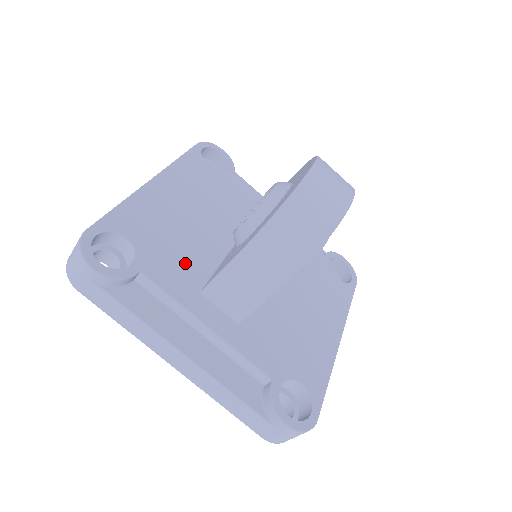
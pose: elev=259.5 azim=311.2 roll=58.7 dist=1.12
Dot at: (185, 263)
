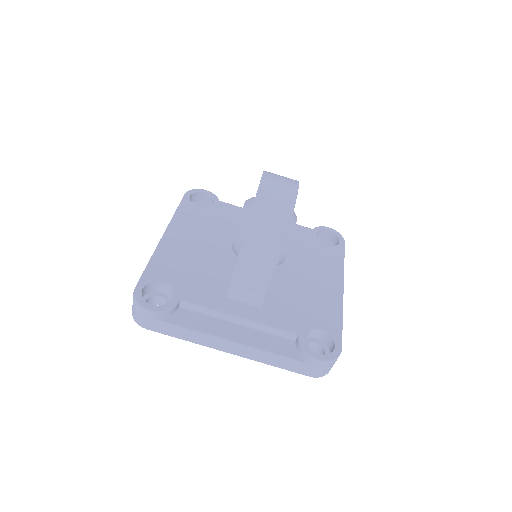
Dot at: (208, 282)
